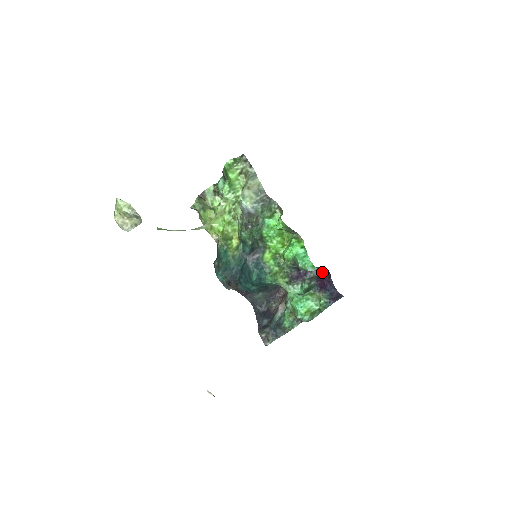
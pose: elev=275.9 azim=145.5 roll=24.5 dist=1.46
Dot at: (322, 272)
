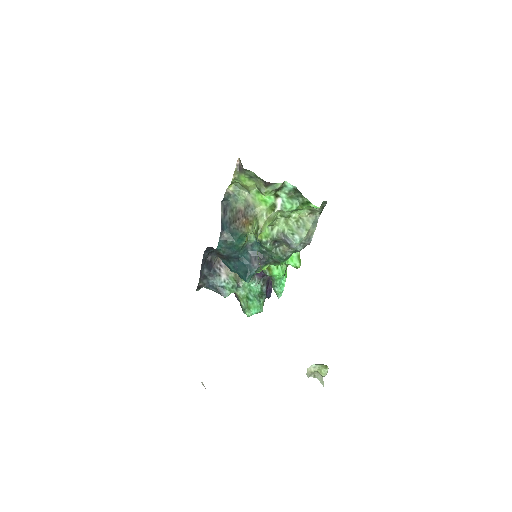
Dot at: (270, 278)
